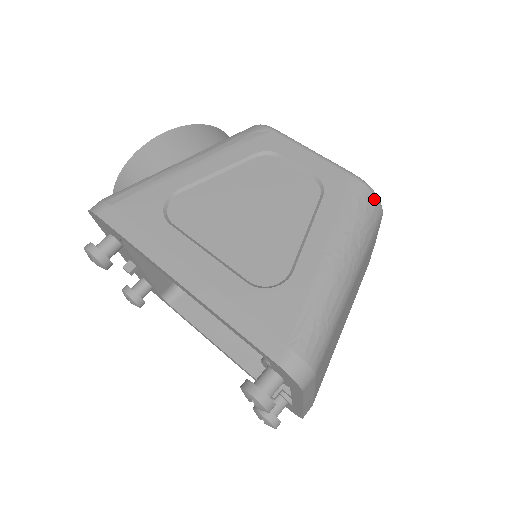
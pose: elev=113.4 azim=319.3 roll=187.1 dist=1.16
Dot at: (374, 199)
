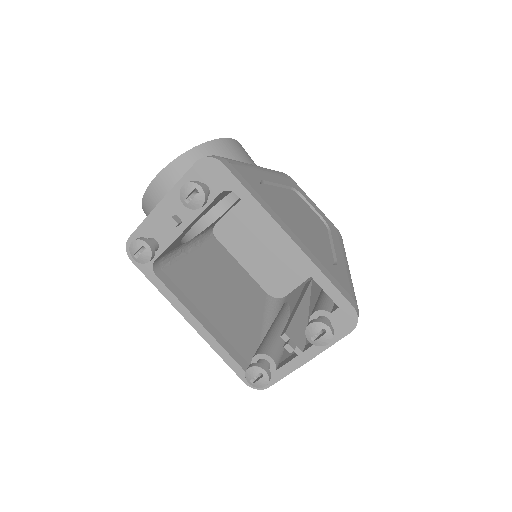
Dot at: occluded
